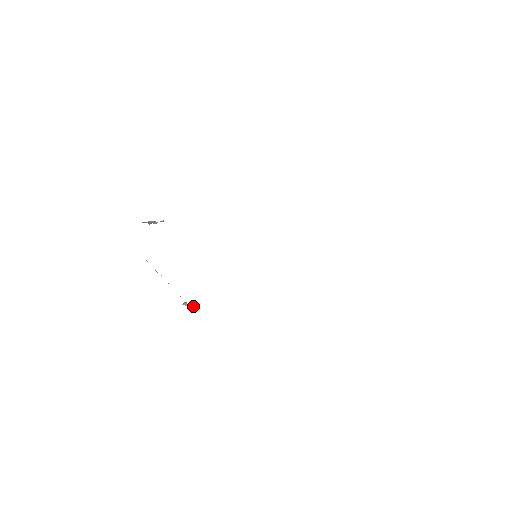
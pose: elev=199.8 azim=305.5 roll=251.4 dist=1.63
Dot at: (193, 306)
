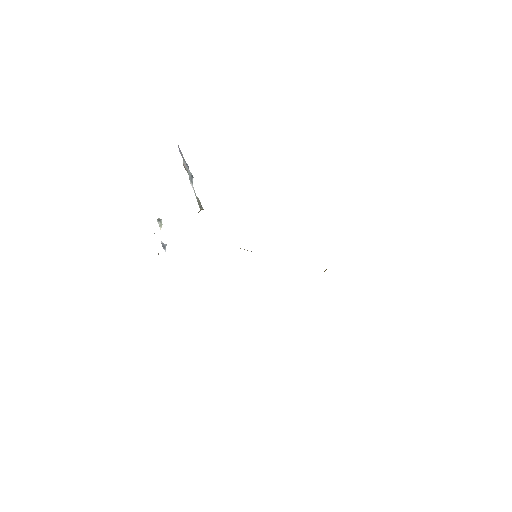
Dot at: occluded
